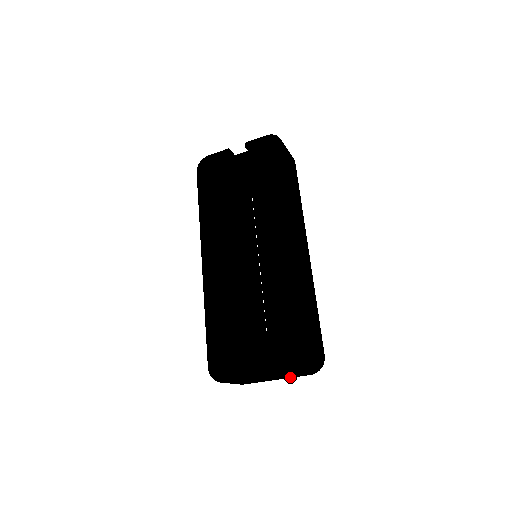
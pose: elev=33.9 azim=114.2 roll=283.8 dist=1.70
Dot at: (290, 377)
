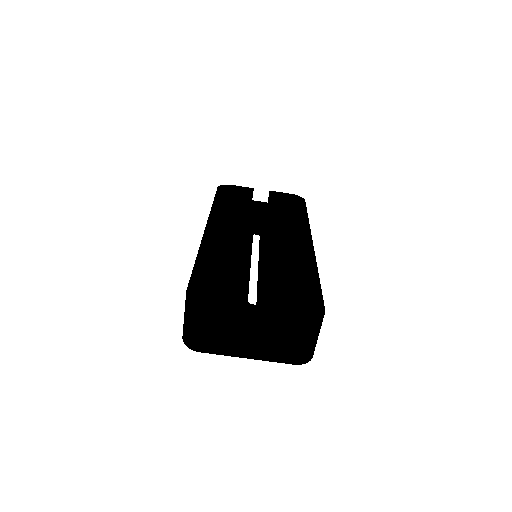
Dot at: (269, 357)
